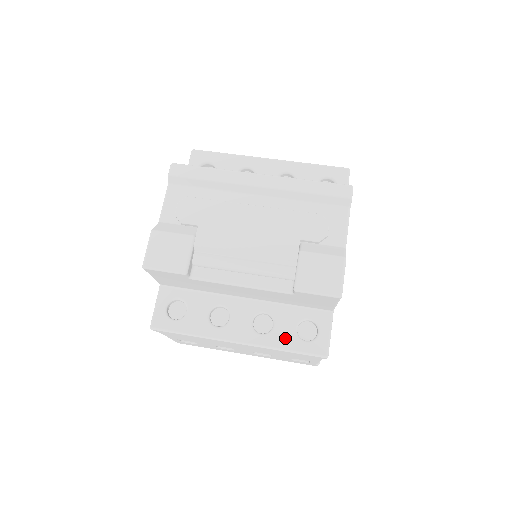
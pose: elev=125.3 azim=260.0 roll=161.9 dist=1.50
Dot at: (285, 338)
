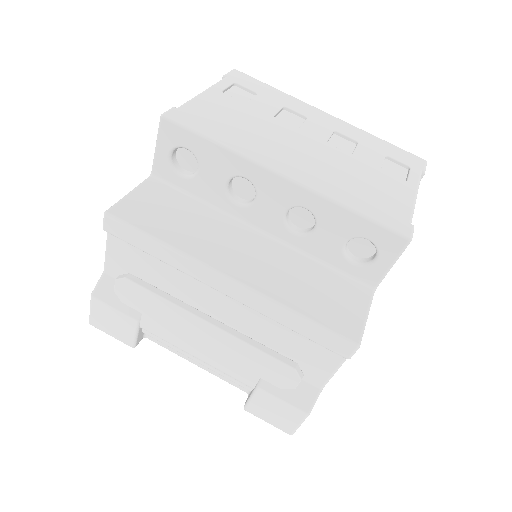
Dot at: occluded
